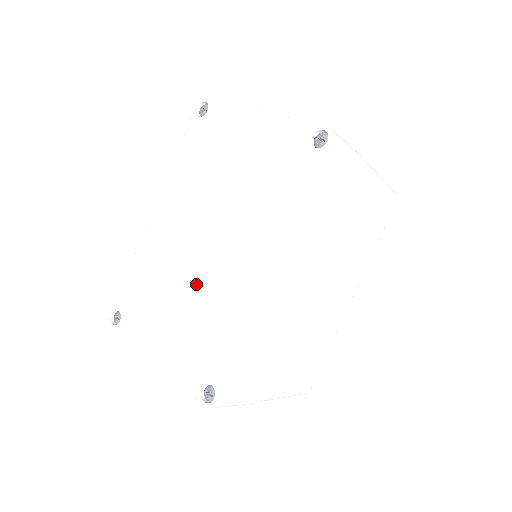
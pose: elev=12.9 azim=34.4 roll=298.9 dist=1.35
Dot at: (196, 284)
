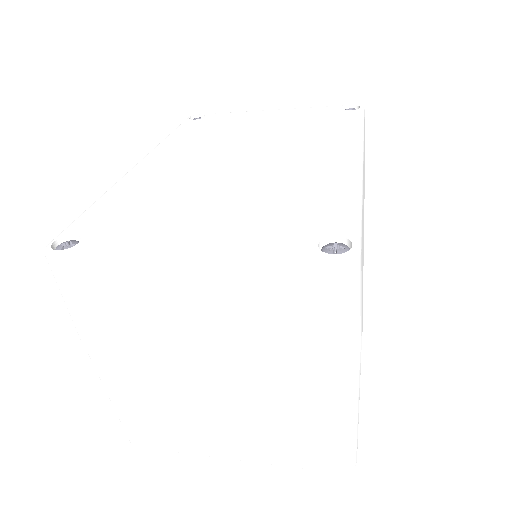
Dot at: (246, 181)
